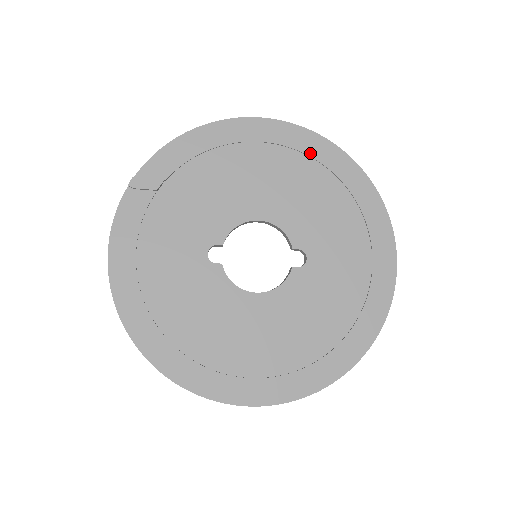
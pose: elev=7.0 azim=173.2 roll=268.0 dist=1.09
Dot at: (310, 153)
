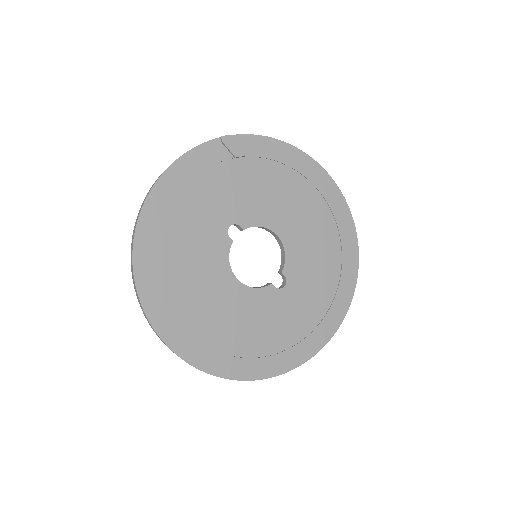
Dot at: (339, 225)
